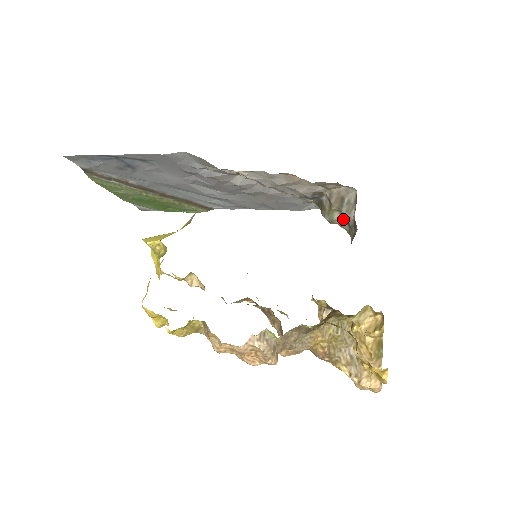
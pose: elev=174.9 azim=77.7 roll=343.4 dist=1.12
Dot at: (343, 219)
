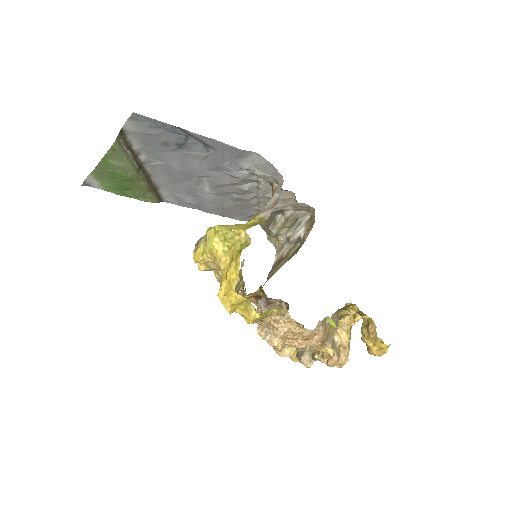
Dot at: (287, 235)
